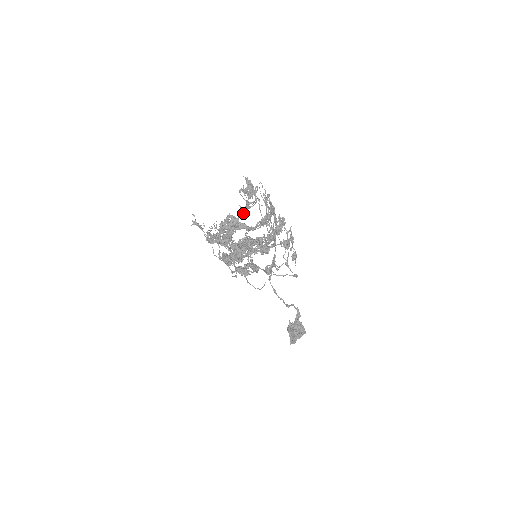
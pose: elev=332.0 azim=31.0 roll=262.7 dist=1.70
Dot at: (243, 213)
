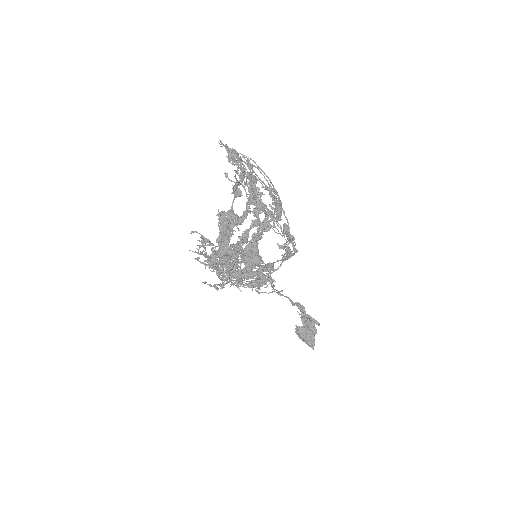
Dot at: (236, 195)
